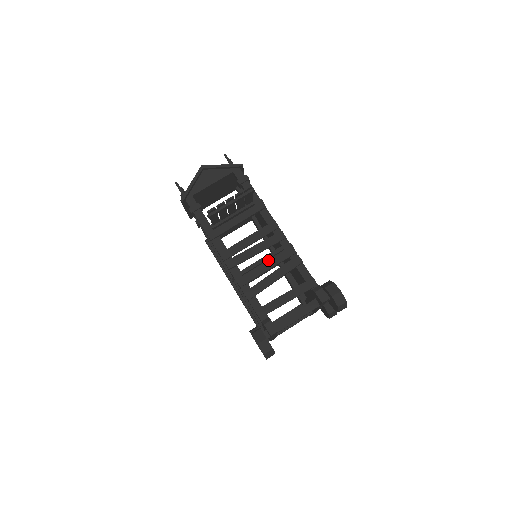
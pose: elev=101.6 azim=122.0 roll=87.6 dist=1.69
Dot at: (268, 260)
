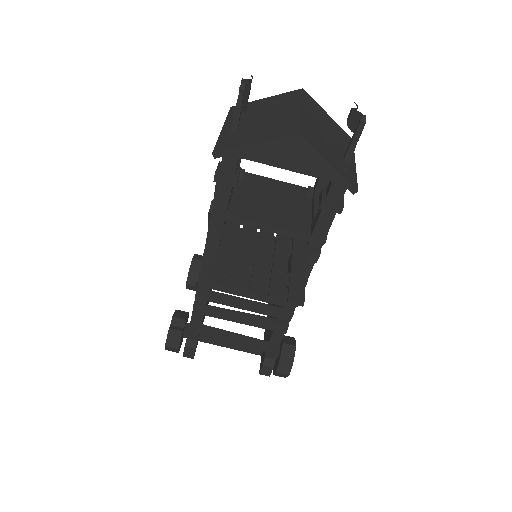
Dot at: (253, 303)
